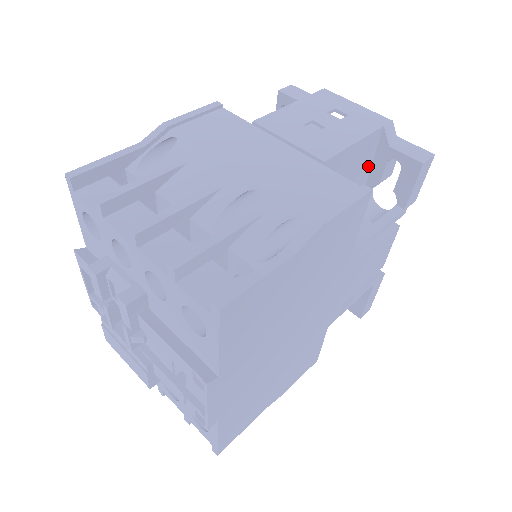
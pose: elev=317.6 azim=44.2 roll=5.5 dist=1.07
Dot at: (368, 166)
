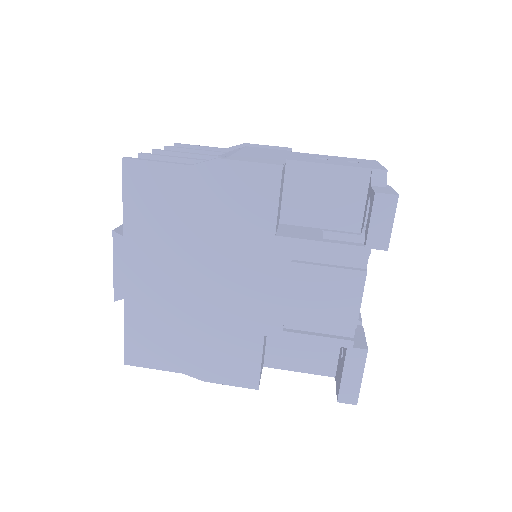
Dot at: (359, 207)
